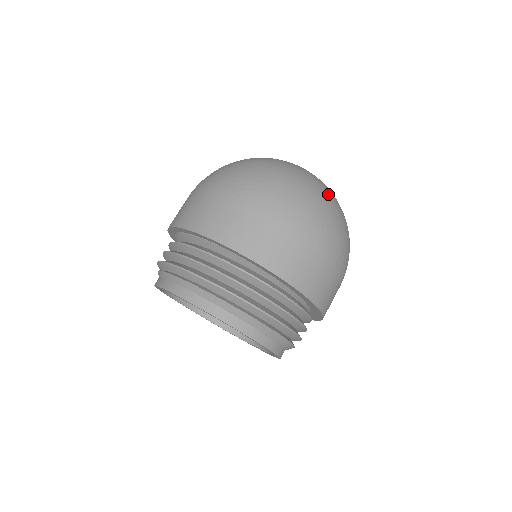
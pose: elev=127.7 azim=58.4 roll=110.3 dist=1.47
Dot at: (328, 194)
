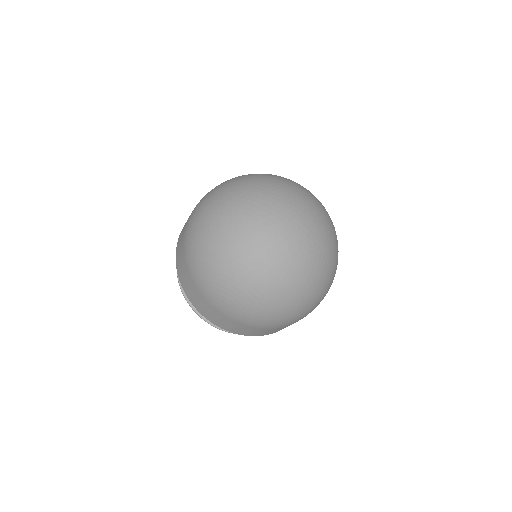
Dot at: (300, 289)
